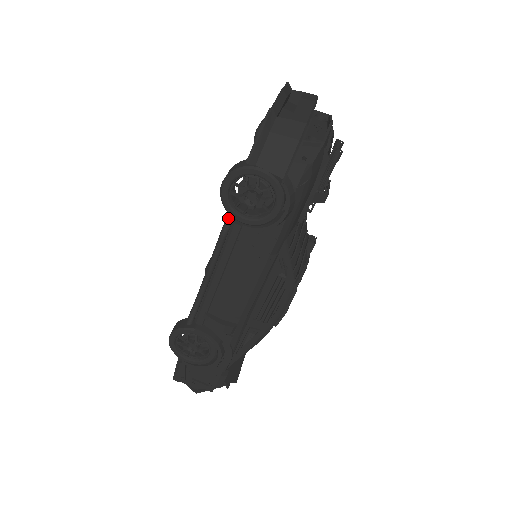
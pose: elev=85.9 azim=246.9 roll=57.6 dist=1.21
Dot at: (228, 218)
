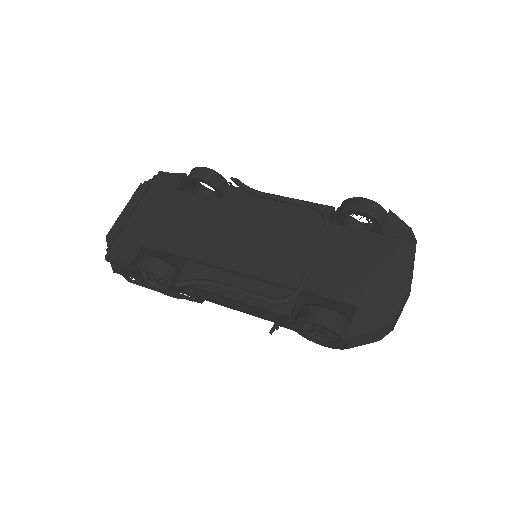
Dot at: (288, 301)
